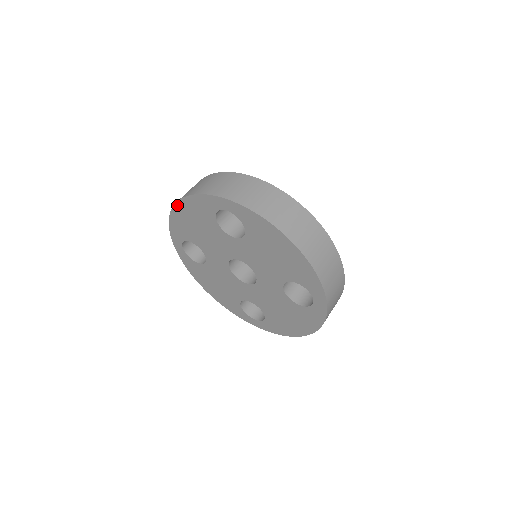
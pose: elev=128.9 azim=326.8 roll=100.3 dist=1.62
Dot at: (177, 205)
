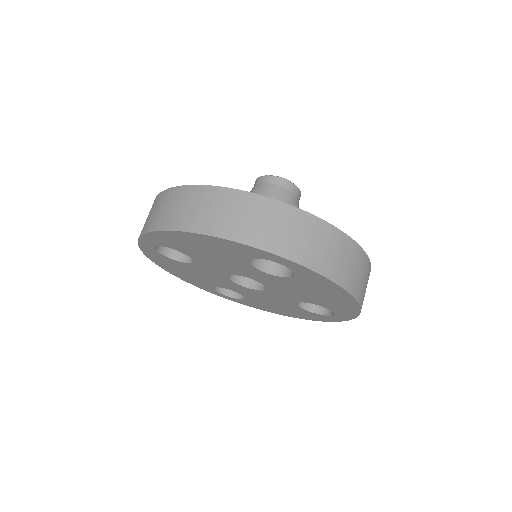
Dot at: (185, 233)
